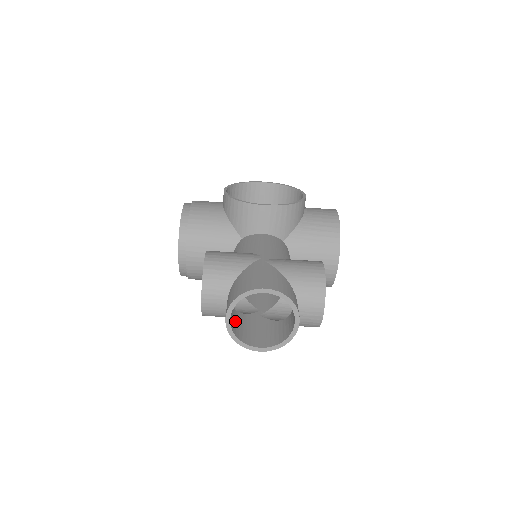
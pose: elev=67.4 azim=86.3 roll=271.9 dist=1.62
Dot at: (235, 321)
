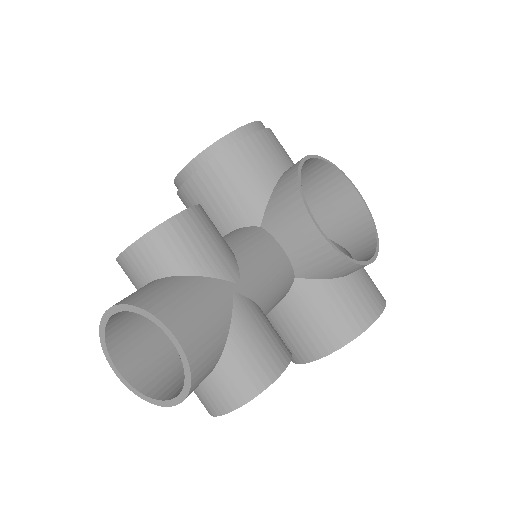
Dot at: (130, 312)
